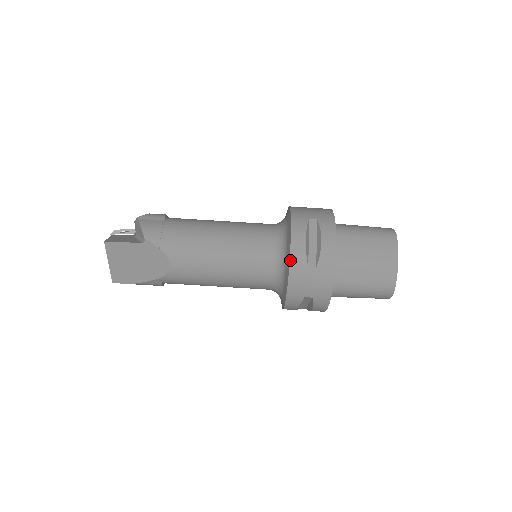
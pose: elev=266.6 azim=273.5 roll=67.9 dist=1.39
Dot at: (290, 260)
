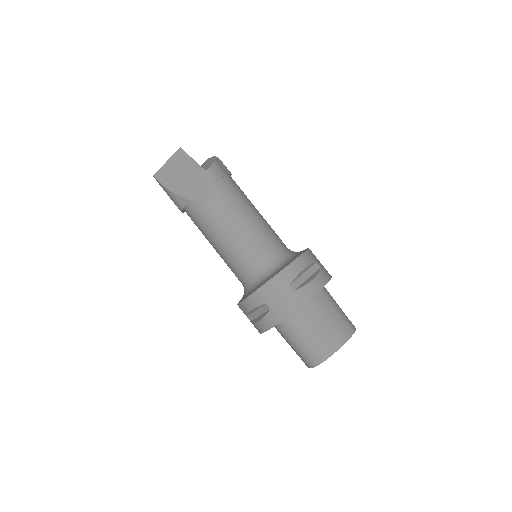
Dot at: (284, 269)
